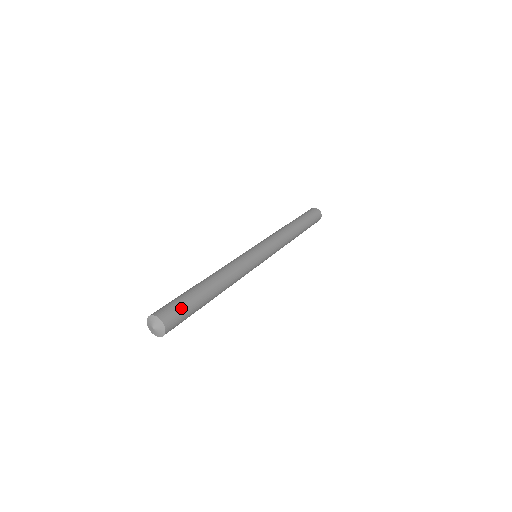
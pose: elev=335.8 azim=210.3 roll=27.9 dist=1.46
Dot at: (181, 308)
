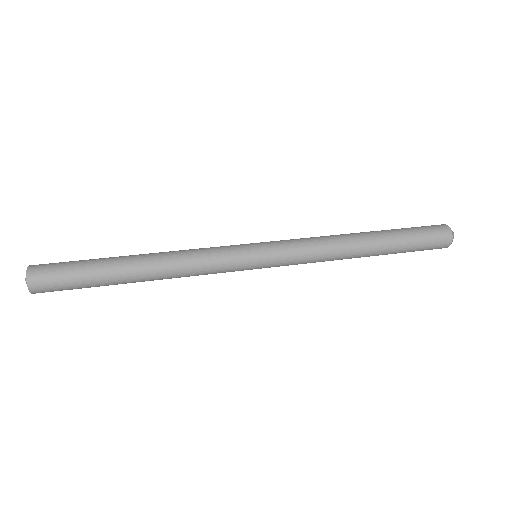
Dot at: (63, 268)
